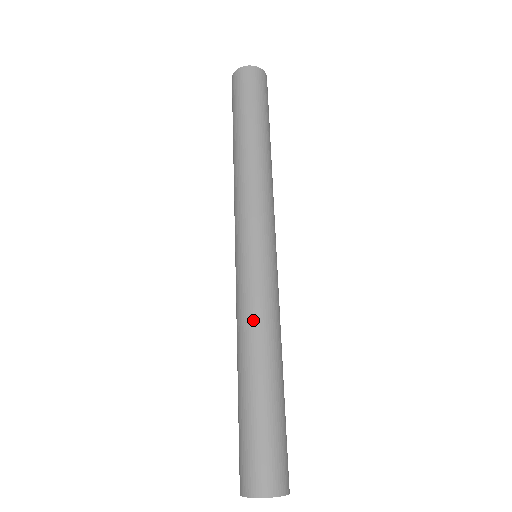
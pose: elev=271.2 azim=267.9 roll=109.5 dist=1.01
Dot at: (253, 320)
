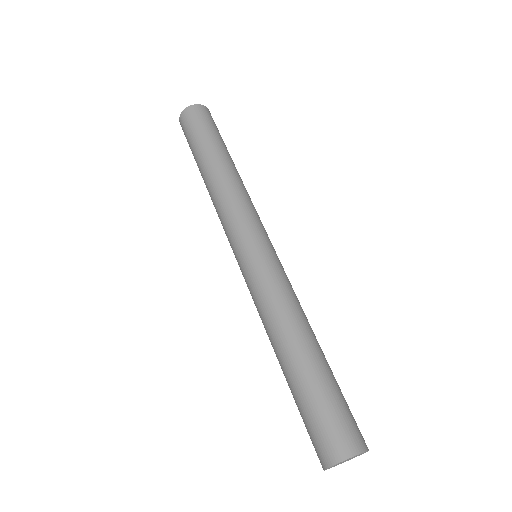
Dot at: (279, 305)
